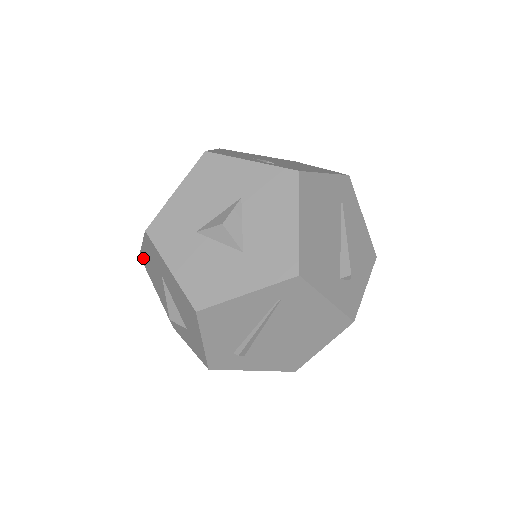
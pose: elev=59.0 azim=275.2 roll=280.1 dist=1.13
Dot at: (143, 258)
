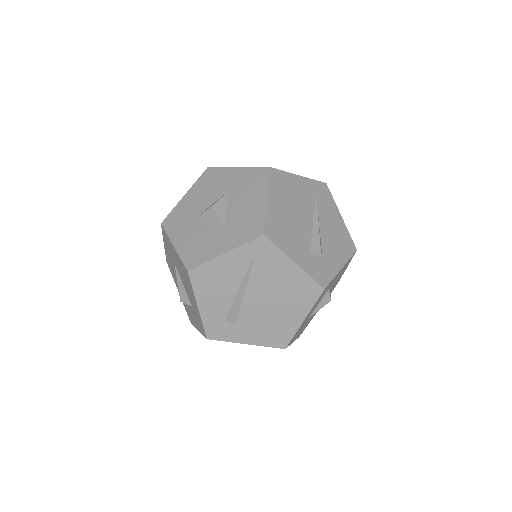
Dot at: (167, 260)
